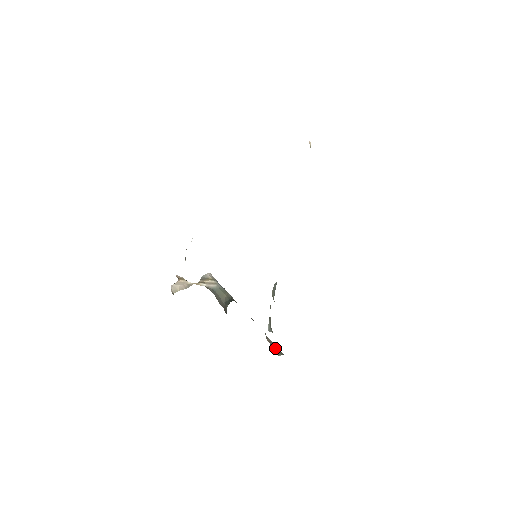
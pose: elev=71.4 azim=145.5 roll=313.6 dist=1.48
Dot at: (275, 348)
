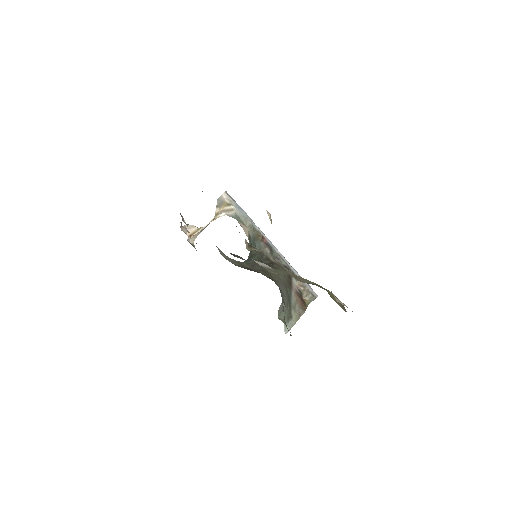
Dot at: (306, 293)
